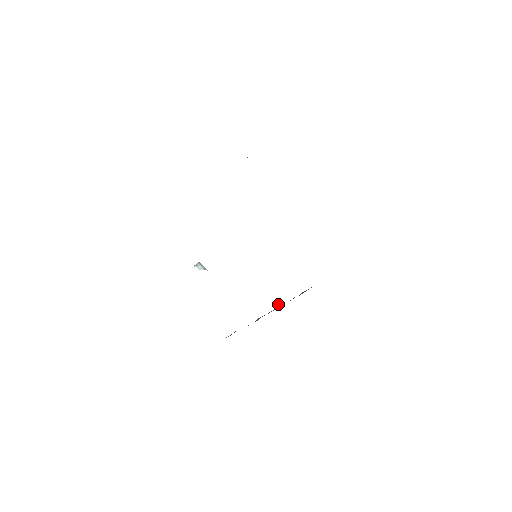
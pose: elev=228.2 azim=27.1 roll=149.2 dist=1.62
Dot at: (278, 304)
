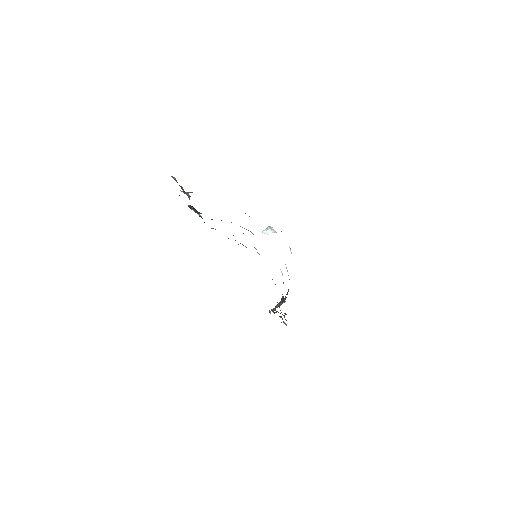
Dot at: (280, 301)
